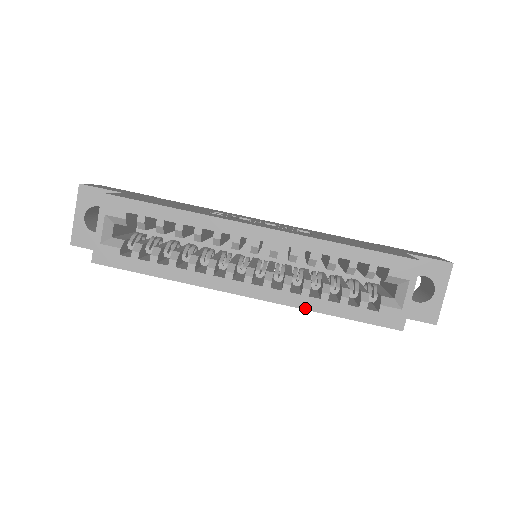
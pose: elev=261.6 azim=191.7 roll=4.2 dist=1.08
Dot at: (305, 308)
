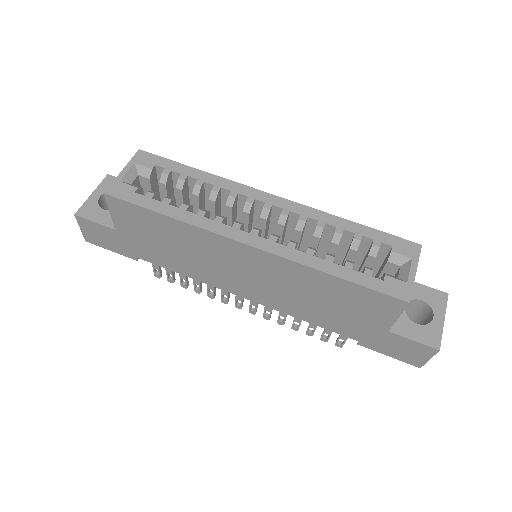
Dot at: (308, 265)
